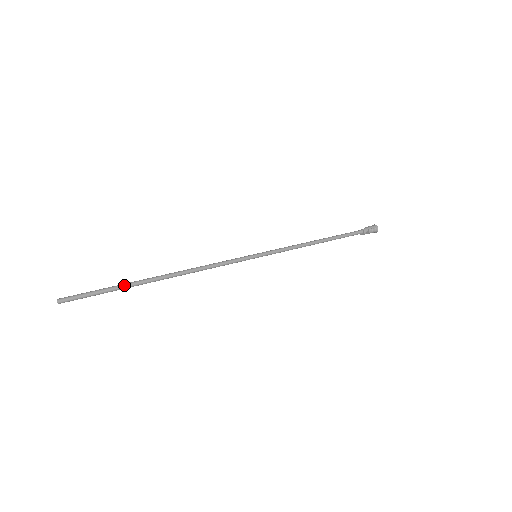
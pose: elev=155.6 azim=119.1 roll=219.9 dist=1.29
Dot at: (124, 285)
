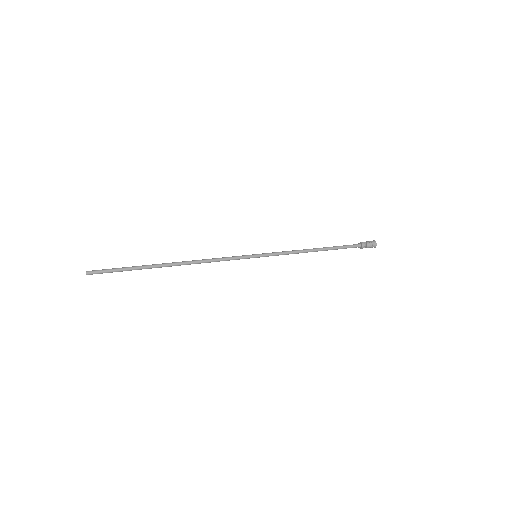
Dot at: (140, 266)
